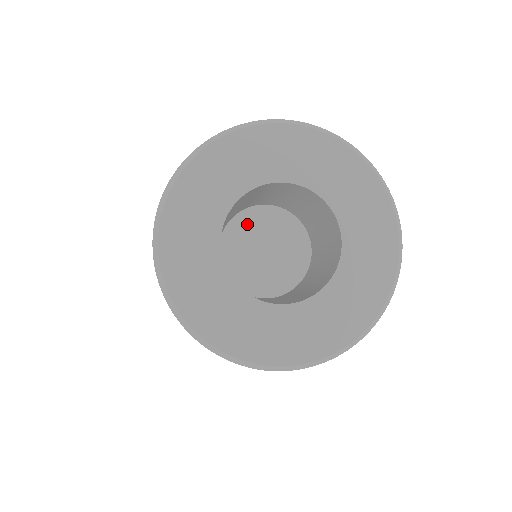
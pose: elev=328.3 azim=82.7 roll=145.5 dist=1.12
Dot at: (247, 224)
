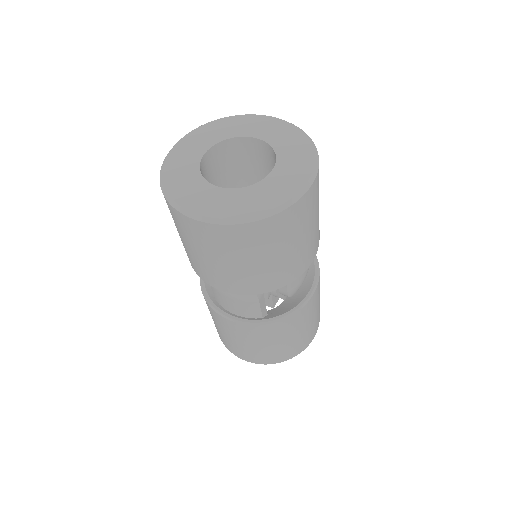
Dot at: occluded
